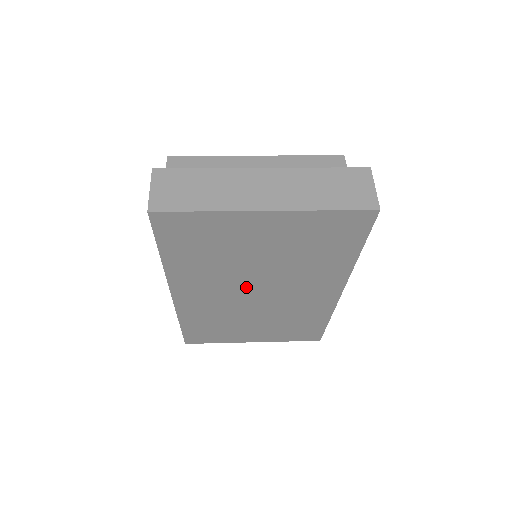
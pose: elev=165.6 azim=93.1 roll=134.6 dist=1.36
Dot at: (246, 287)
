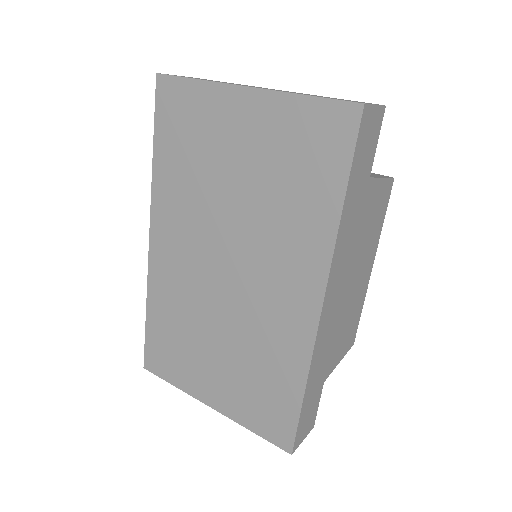
Dot at: (216, 247)
